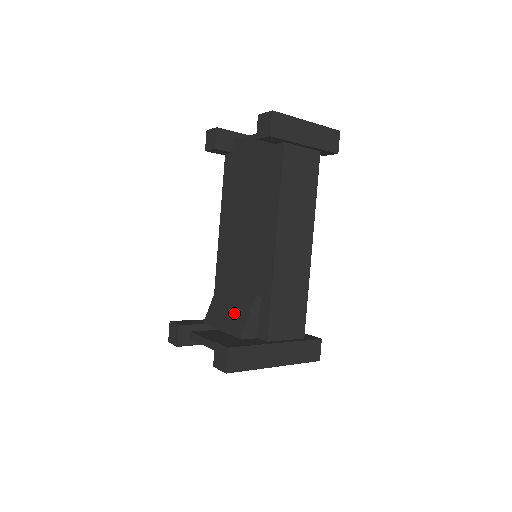
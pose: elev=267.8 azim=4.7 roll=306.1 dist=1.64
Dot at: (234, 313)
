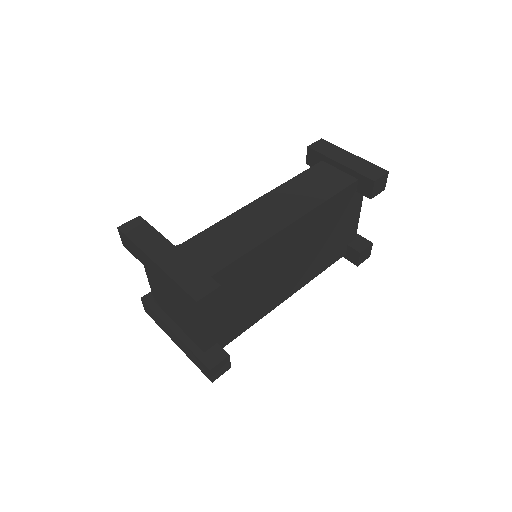
Dot at: occluded
